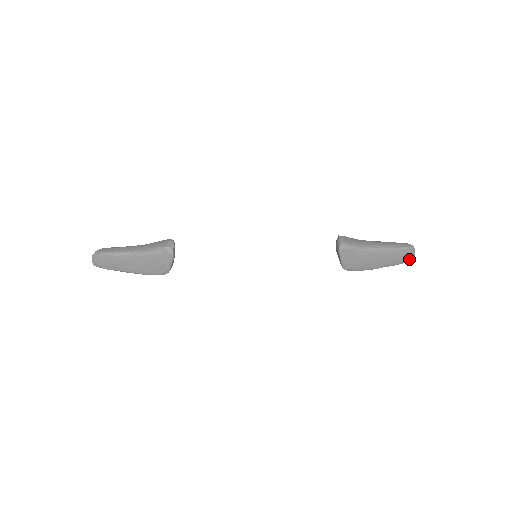
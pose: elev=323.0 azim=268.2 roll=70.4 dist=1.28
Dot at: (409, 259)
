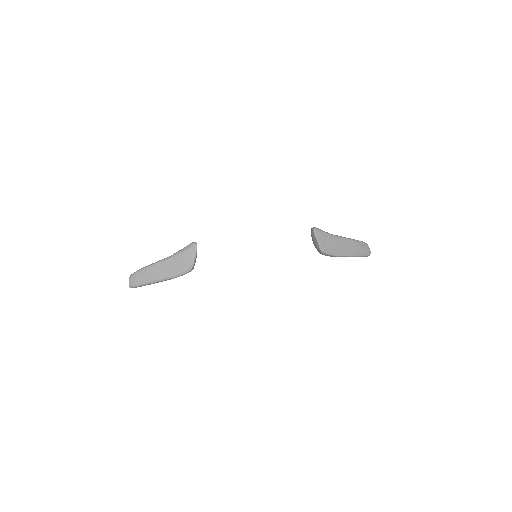
Dot at: (367, 253)
